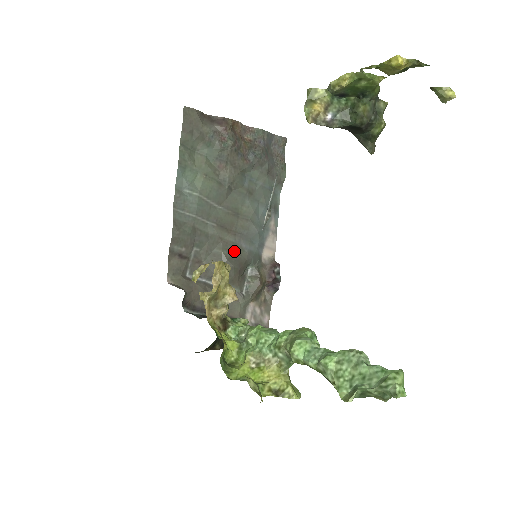
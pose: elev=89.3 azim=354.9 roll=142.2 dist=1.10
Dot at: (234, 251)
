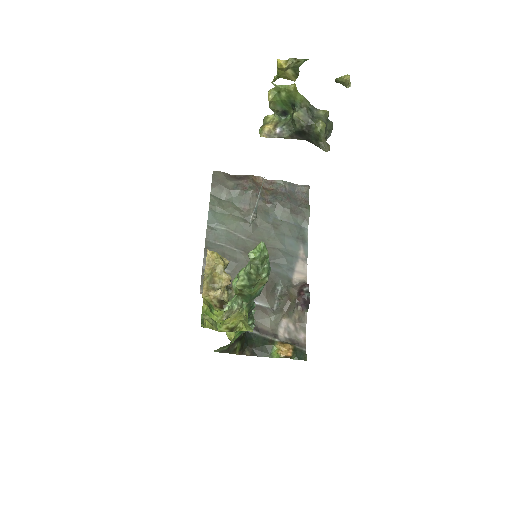
Dot at: occluded
